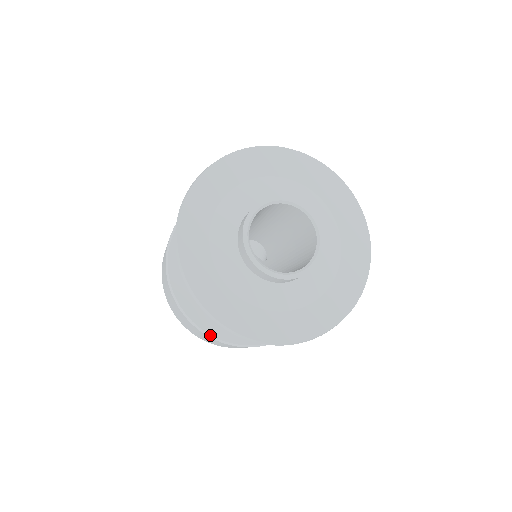
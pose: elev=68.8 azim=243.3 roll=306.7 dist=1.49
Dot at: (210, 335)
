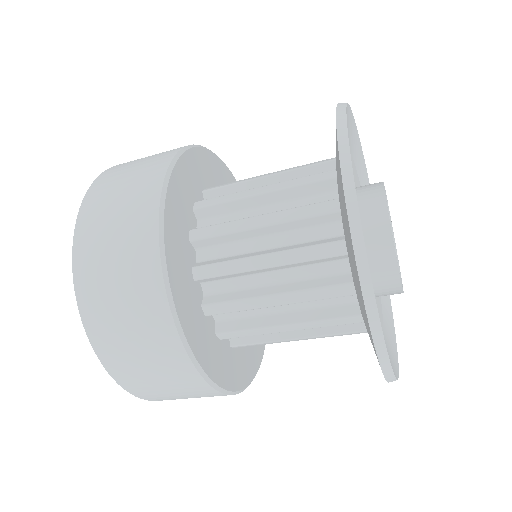
Dot at: (229, 391)
